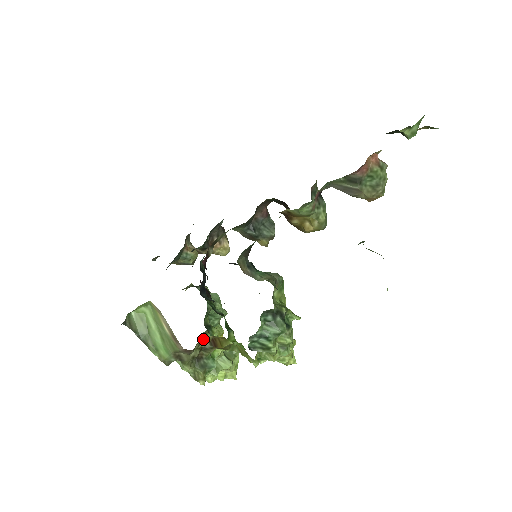
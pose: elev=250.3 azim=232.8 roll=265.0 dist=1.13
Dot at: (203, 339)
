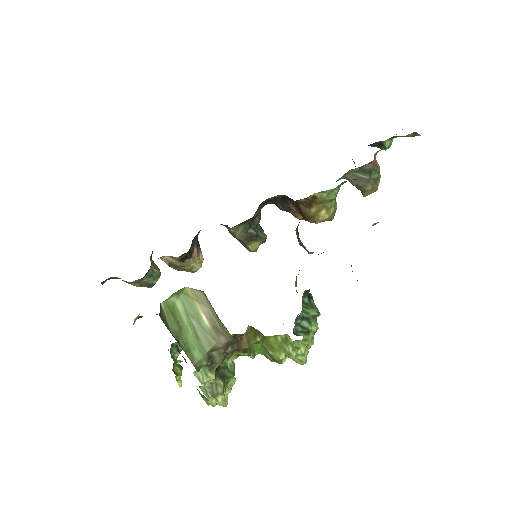
Dot at: occluded
